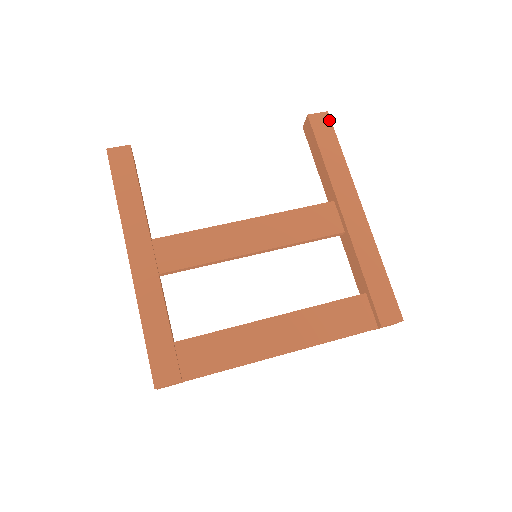
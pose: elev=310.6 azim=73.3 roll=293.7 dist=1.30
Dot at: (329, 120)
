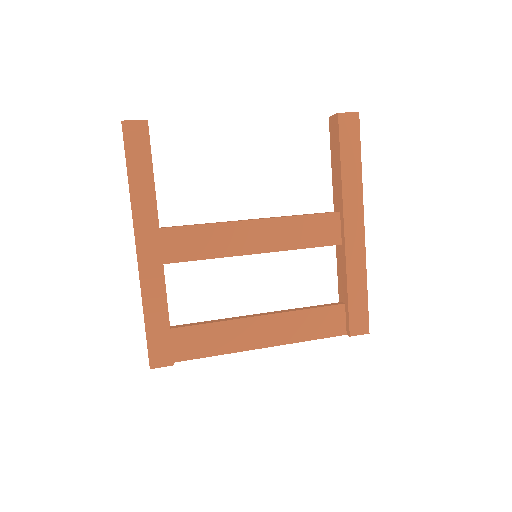
Dot at: (358, 123)
